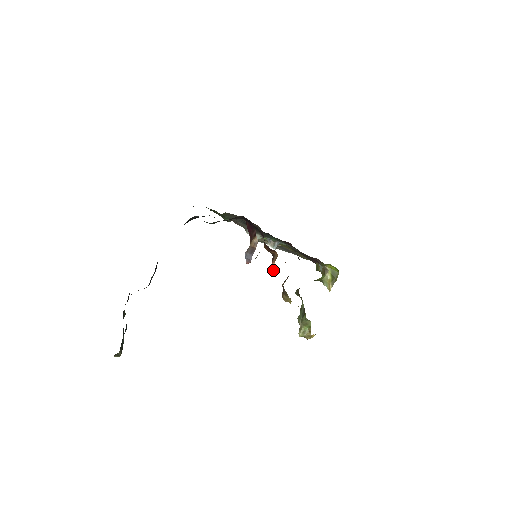
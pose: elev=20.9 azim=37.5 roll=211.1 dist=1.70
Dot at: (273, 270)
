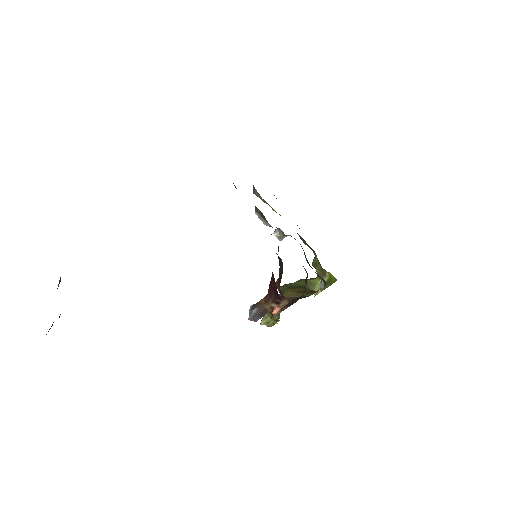
Dot at: (274, 311)
